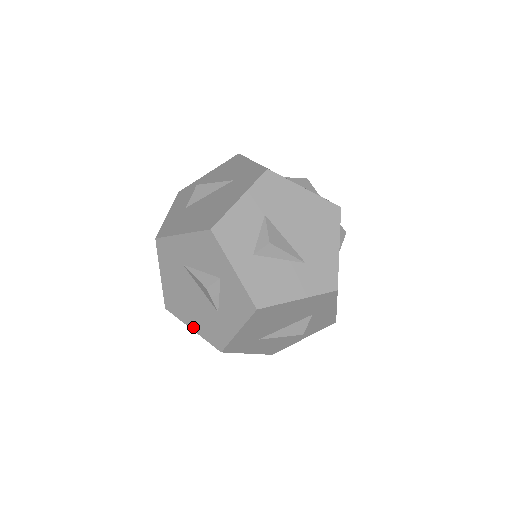
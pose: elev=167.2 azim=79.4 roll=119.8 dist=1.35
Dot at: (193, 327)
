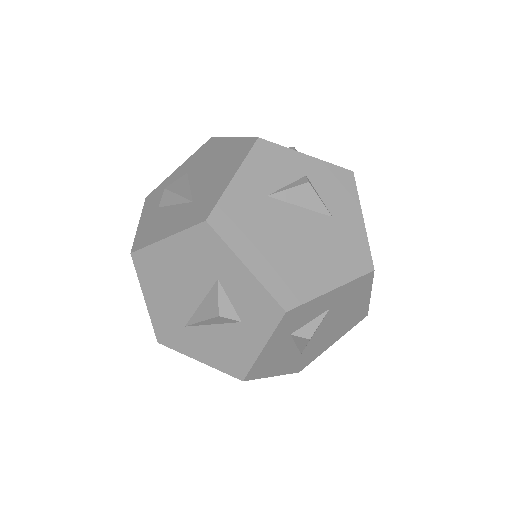
Dot at: occluded
